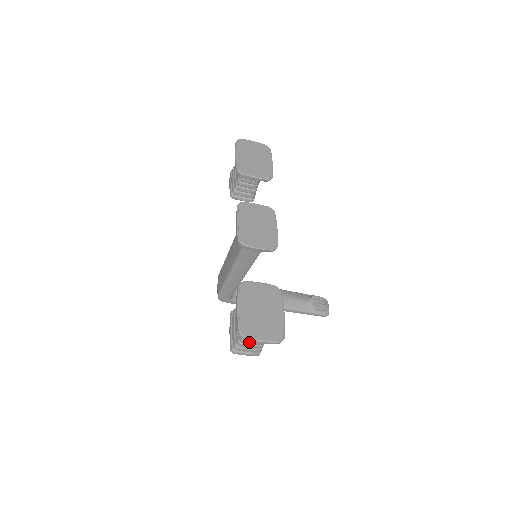
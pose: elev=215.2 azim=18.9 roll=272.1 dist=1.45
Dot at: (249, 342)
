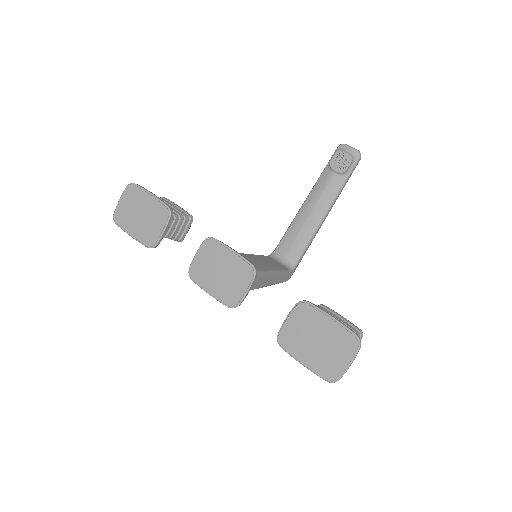
Dot at: occluded
